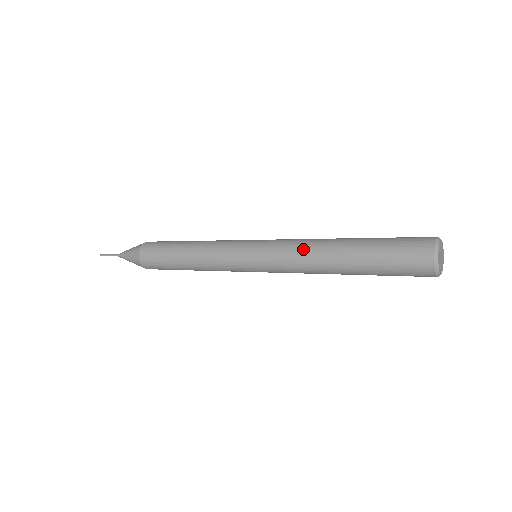
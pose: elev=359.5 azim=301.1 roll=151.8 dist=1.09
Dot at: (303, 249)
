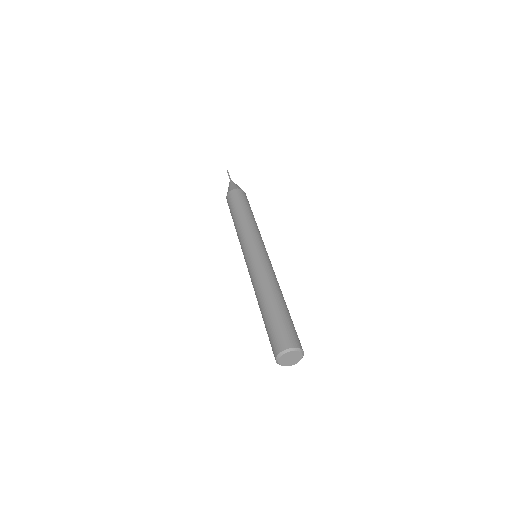
Dot at: (264, 277)
